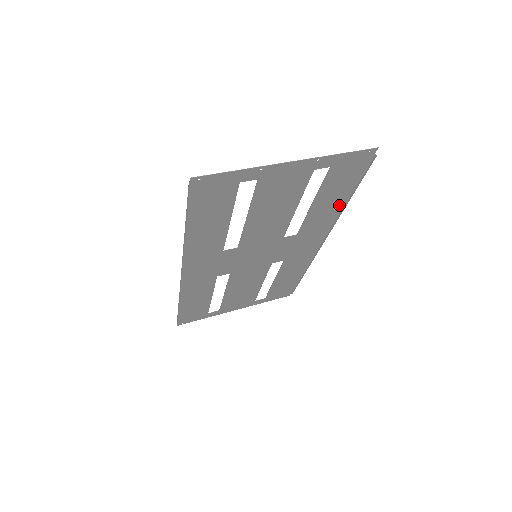
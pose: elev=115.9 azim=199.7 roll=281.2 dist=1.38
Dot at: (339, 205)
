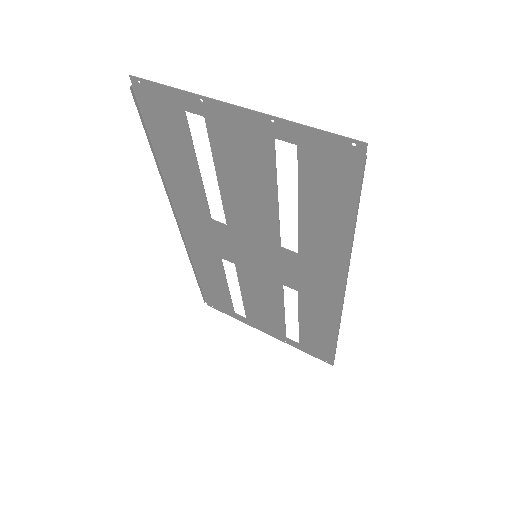
Dot at: (345, 235)
